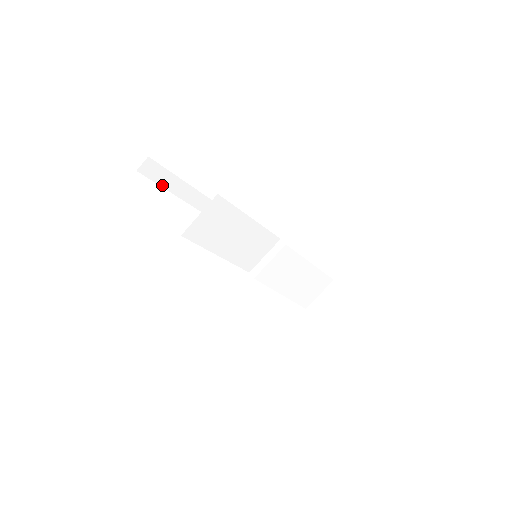
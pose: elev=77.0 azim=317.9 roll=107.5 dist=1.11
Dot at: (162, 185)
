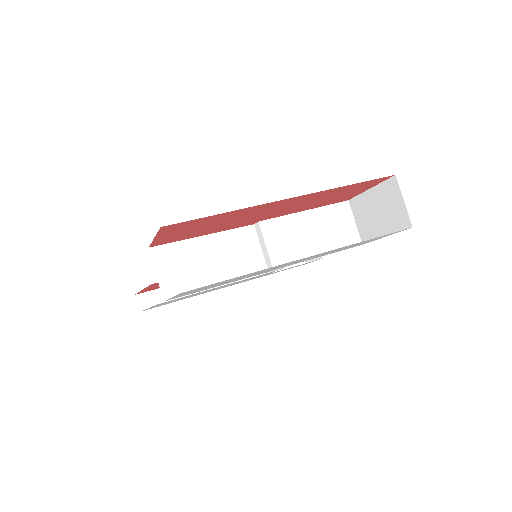
Dot at: occluded
